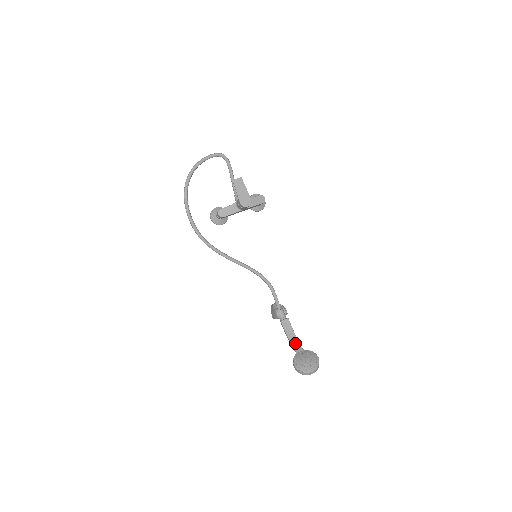
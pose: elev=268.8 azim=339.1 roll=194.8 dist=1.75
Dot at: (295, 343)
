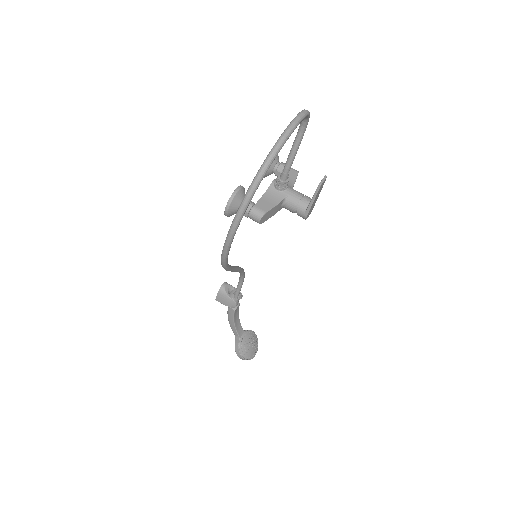
Dot at: (238, 327)
